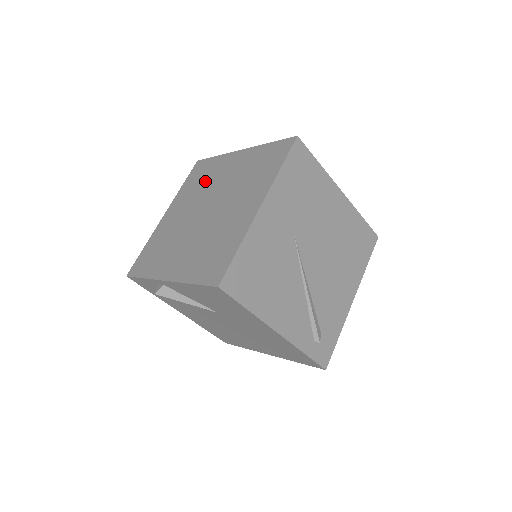
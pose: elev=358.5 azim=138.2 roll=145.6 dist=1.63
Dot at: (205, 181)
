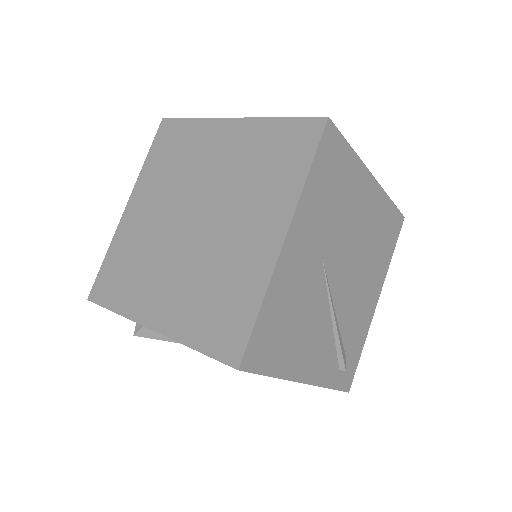
Dot at: (182, 162)
